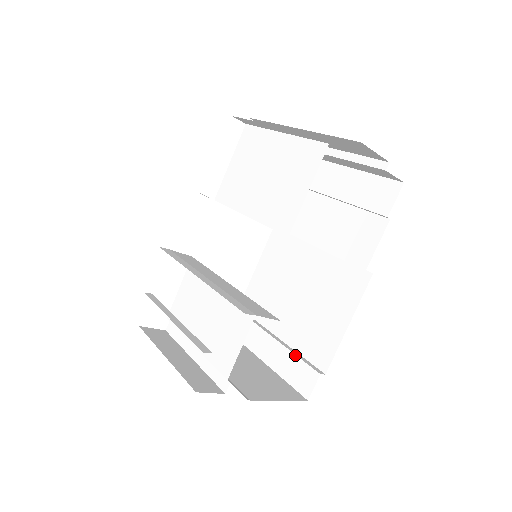
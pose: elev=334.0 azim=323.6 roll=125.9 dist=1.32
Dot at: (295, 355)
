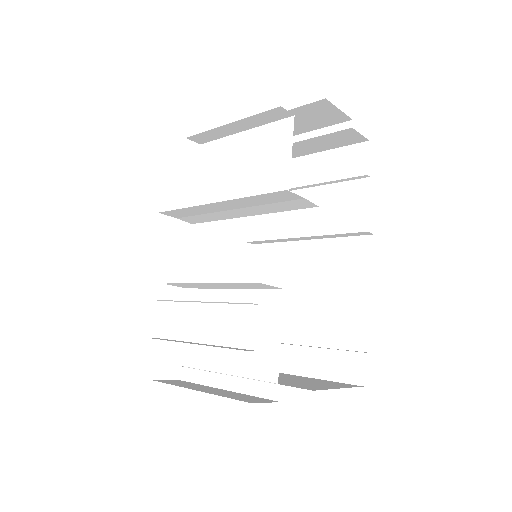
Dot at: (329, 349)
